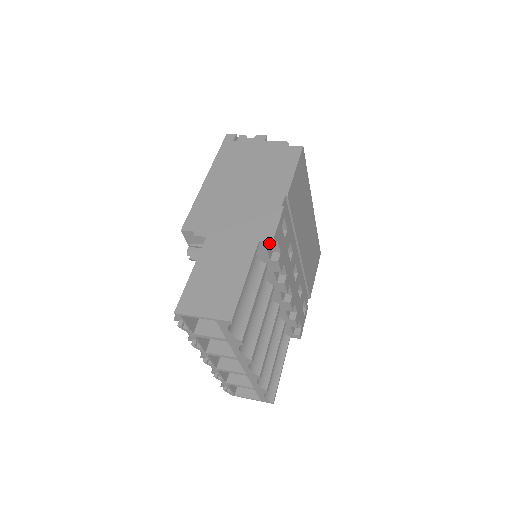
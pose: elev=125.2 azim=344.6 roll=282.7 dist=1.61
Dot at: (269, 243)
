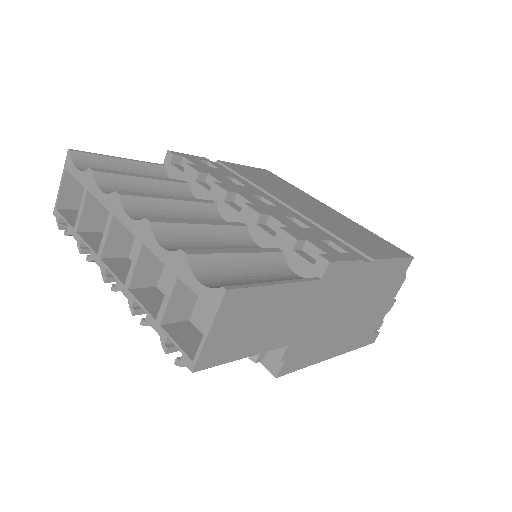
Dot at: (168, 156)
